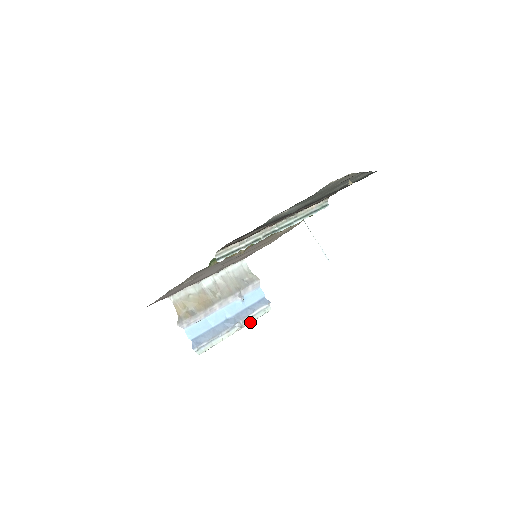
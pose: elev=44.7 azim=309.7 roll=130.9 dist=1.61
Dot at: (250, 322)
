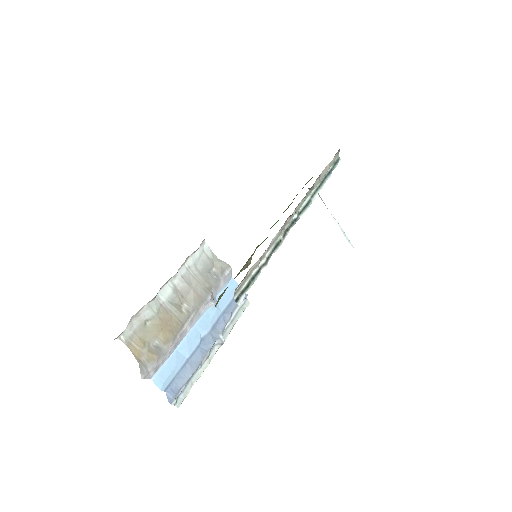
Dot at: (230, 331)
